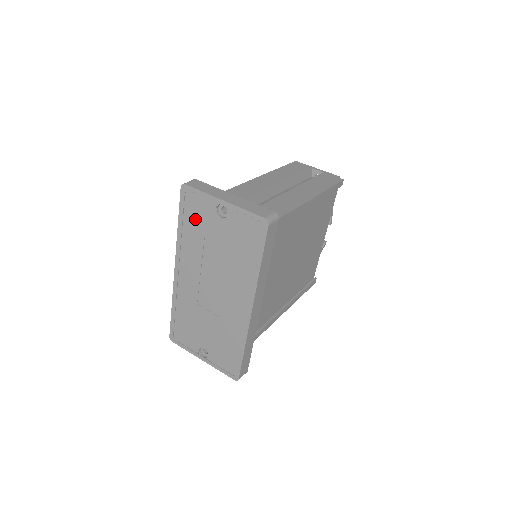
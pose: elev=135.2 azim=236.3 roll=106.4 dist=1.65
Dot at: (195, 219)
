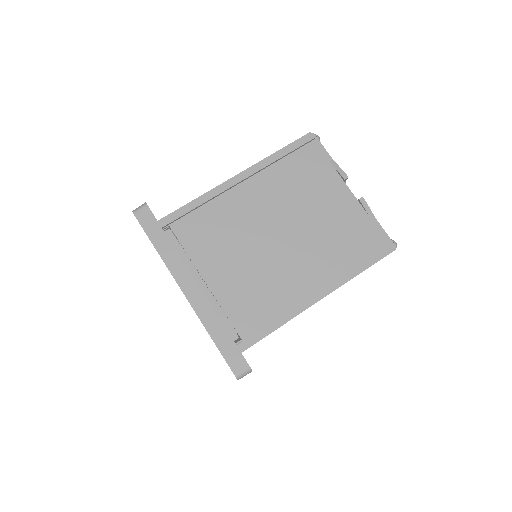
Dot at: occluded
